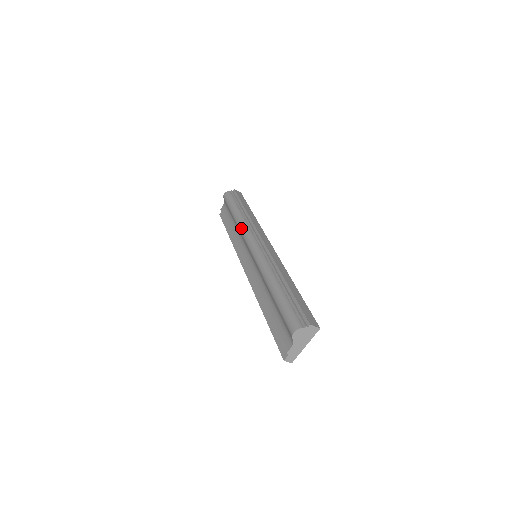
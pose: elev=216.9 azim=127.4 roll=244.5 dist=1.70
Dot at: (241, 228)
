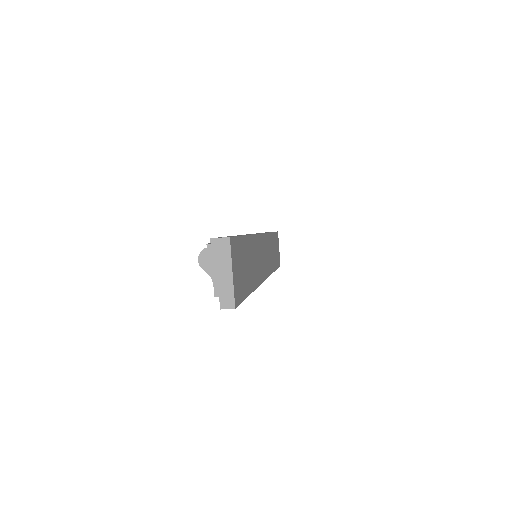
Dot at: occluded
